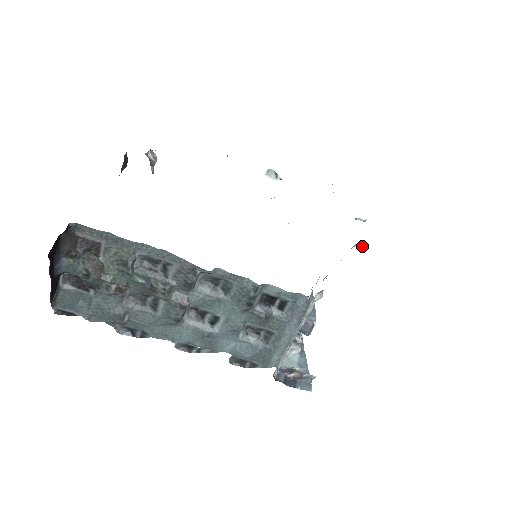
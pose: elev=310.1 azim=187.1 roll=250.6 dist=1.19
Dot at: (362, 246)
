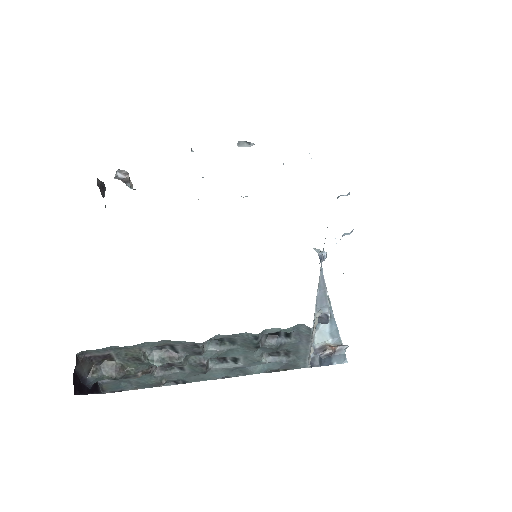
Dot at: (351, 231)
